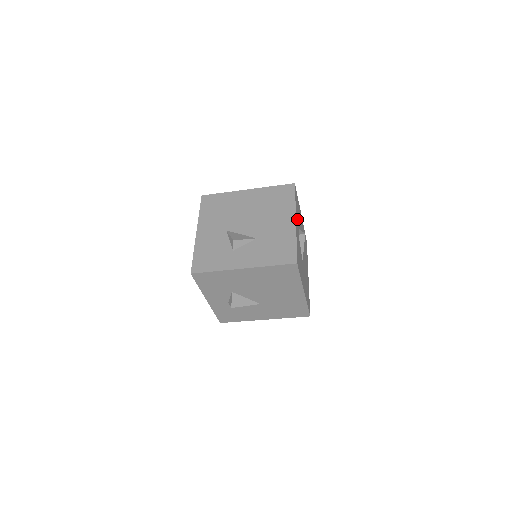
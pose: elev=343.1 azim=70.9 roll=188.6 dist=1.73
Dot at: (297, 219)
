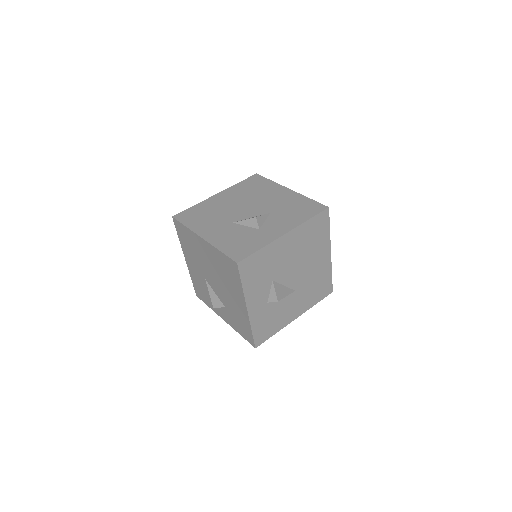
Dot at: occluded
